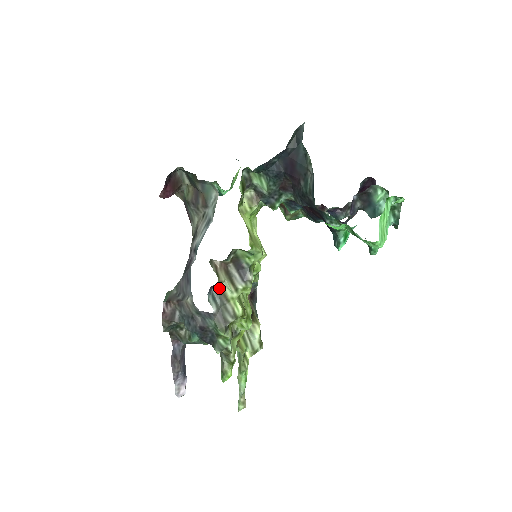
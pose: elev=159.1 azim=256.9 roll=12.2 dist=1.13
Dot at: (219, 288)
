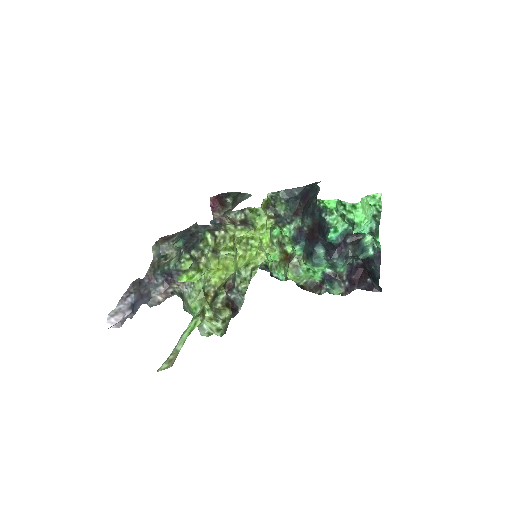
Dot at: (222, 224)
